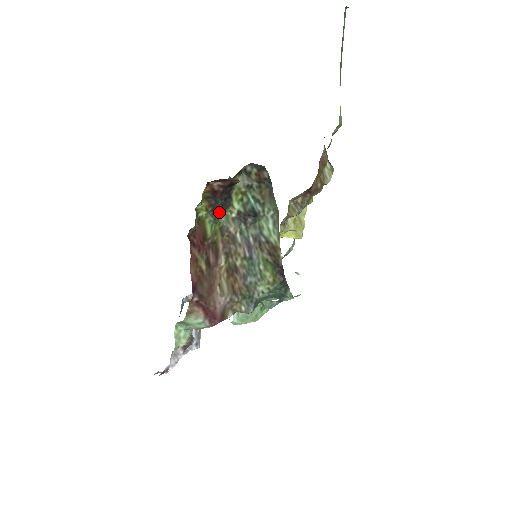
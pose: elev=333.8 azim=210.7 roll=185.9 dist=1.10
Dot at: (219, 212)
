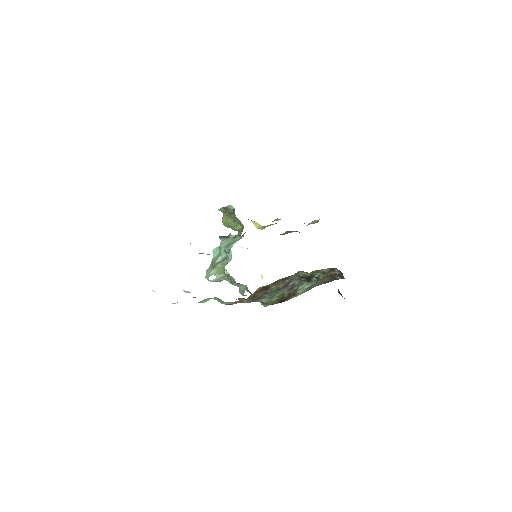
Dot at: occluded
